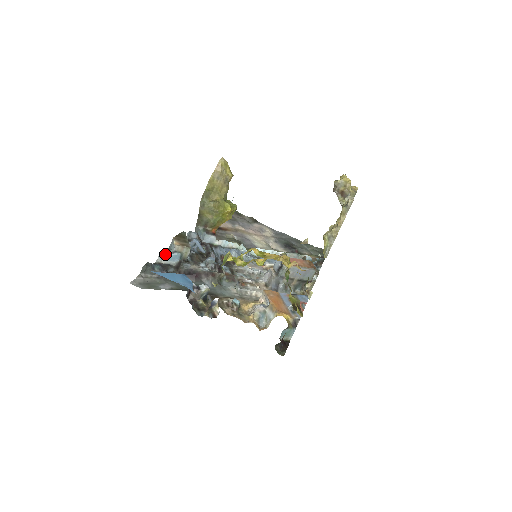
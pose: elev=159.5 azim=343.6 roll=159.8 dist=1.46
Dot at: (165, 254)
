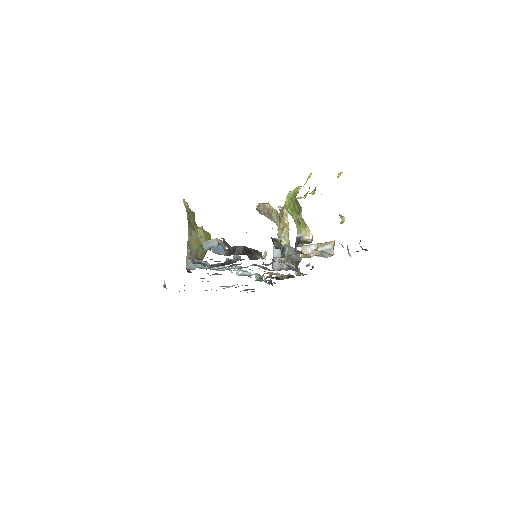
Dot at: occluded
